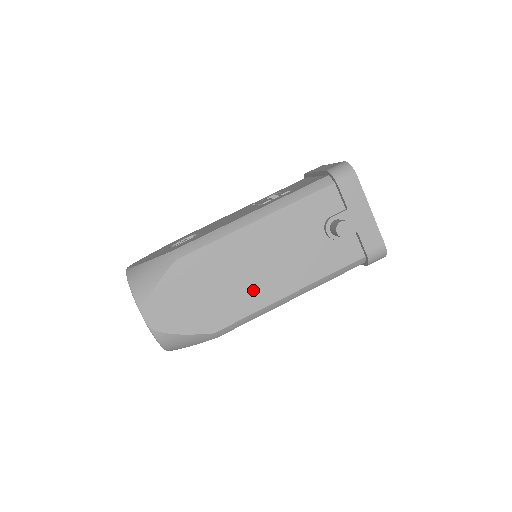
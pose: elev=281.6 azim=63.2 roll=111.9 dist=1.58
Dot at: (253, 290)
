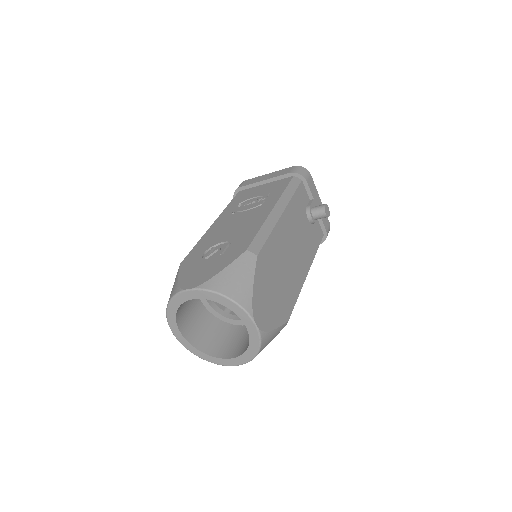
Dot at: (295, 274)
